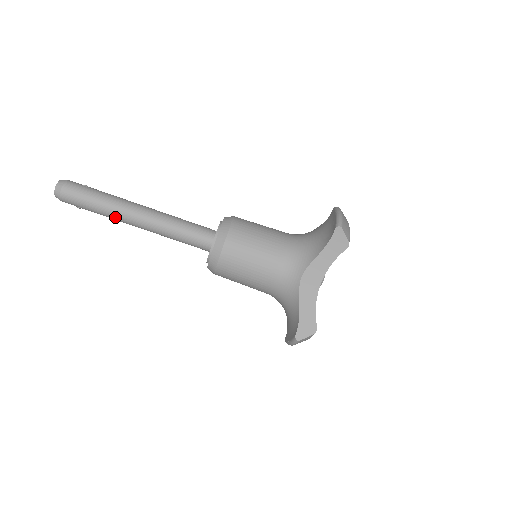
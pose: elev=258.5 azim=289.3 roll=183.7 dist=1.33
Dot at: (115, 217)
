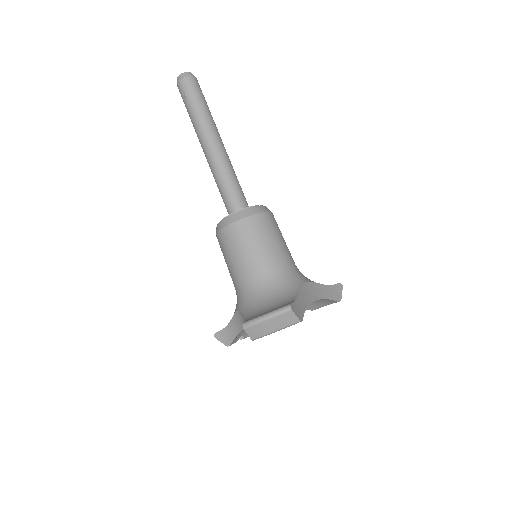
Dot at: (206, 124)
